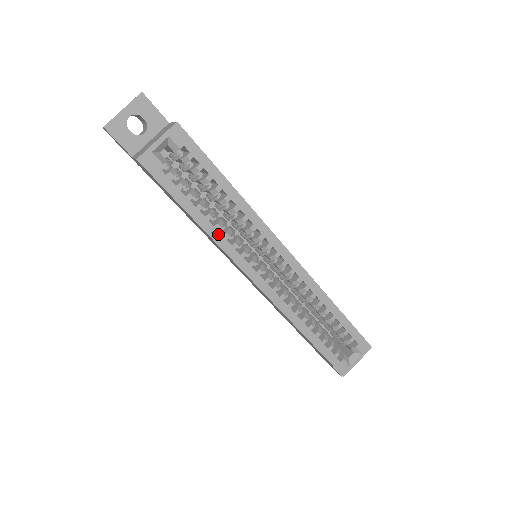
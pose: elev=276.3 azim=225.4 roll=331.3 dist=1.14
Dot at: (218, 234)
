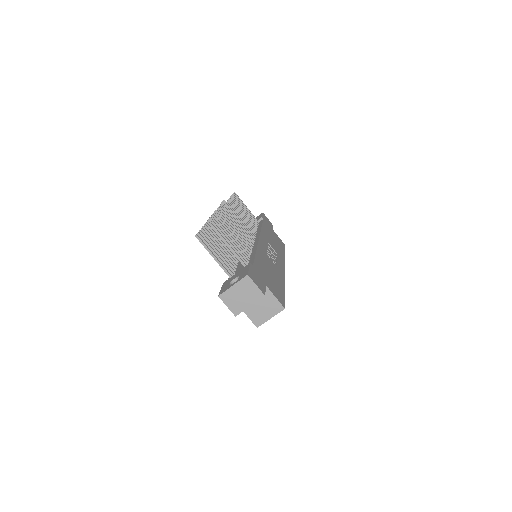
Dot at: occluded
